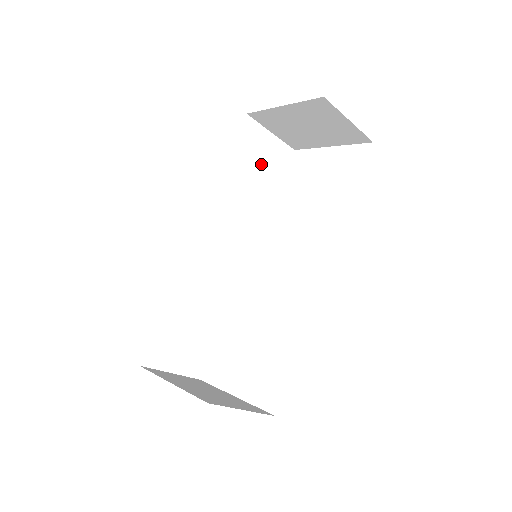
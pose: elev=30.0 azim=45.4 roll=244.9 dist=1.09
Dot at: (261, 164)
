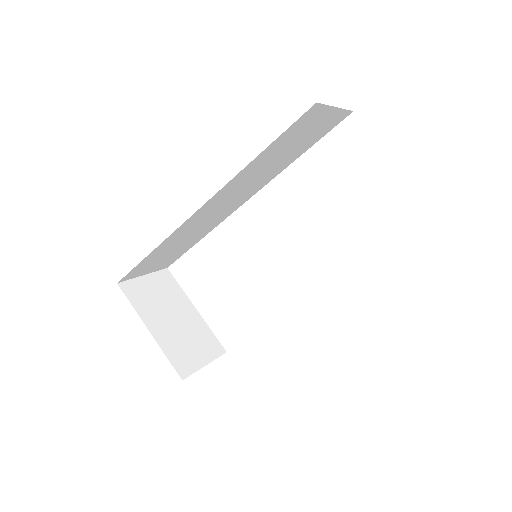
Dot at: (304, 137)
